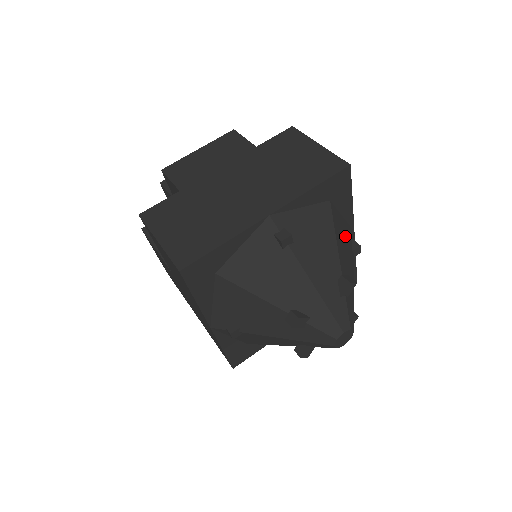
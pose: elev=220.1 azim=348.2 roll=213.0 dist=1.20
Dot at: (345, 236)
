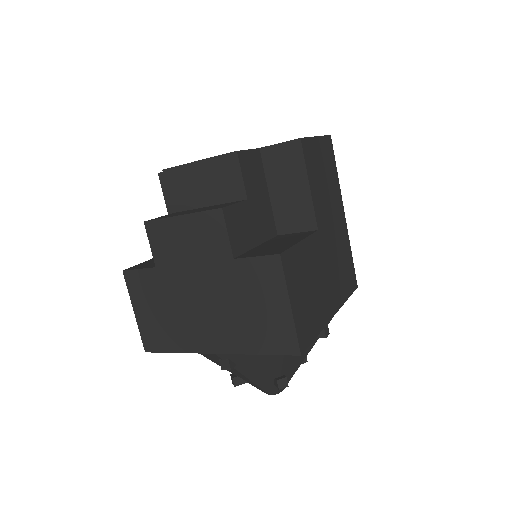
Dot at: occluded
